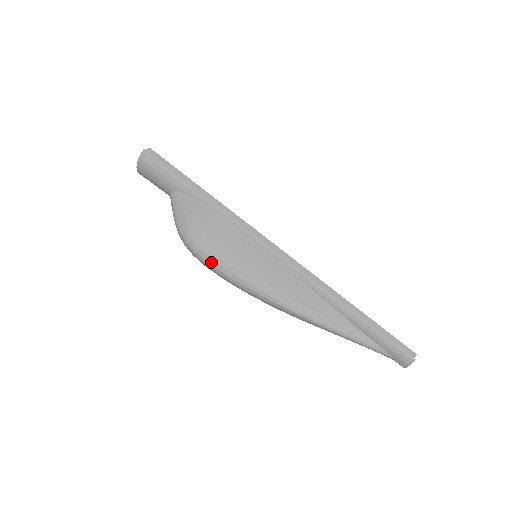
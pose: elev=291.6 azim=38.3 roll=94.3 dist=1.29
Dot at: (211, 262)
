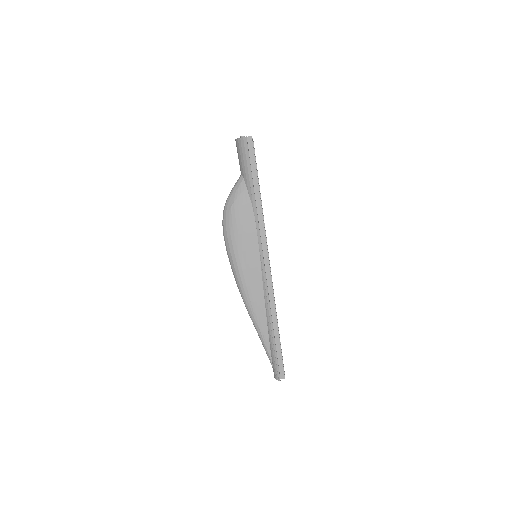
Dot at: (226, 240)
